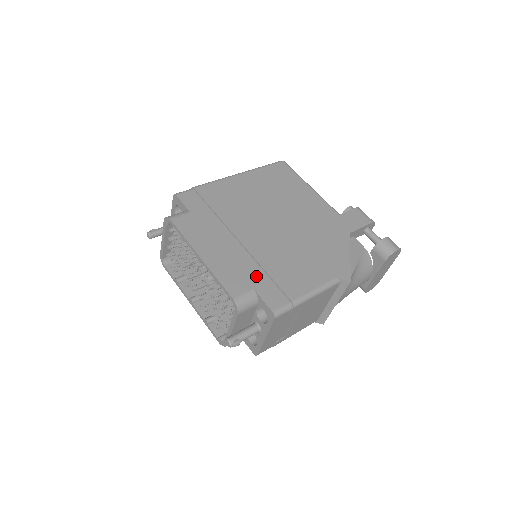
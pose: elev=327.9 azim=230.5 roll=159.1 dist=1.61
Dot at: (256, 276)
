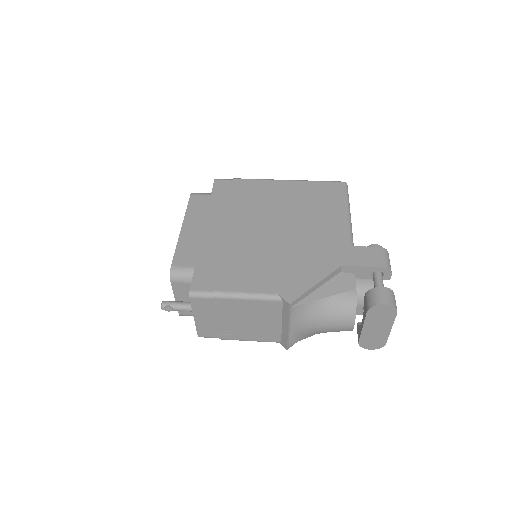
Dot at: (208, 259)
